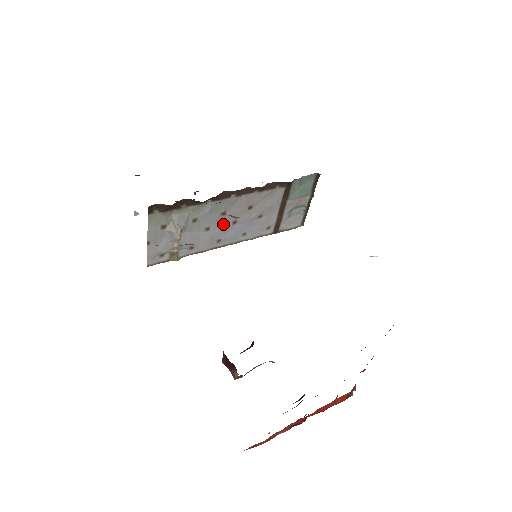
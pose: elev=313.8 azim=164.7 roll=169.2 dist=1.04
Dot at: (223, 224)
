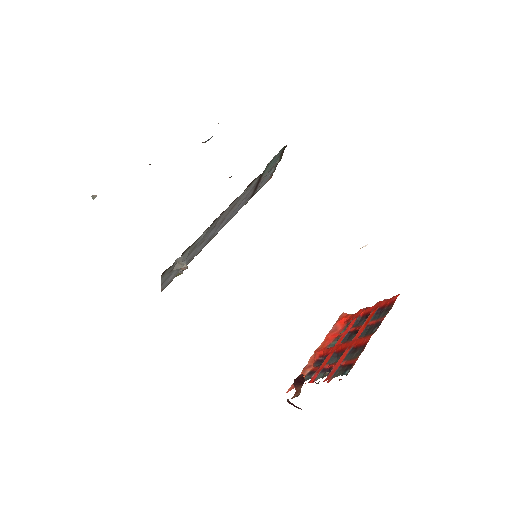
Dot at: (214, 230)
